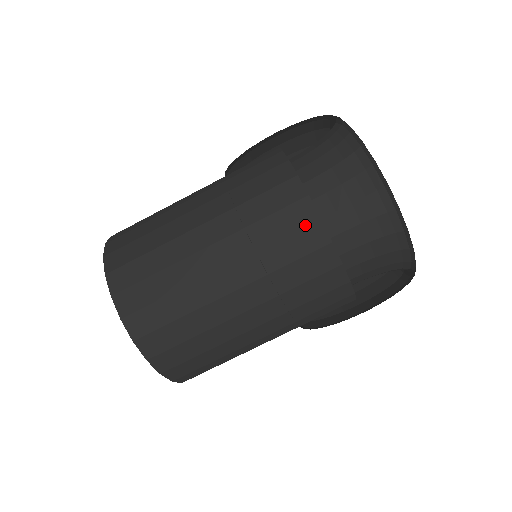
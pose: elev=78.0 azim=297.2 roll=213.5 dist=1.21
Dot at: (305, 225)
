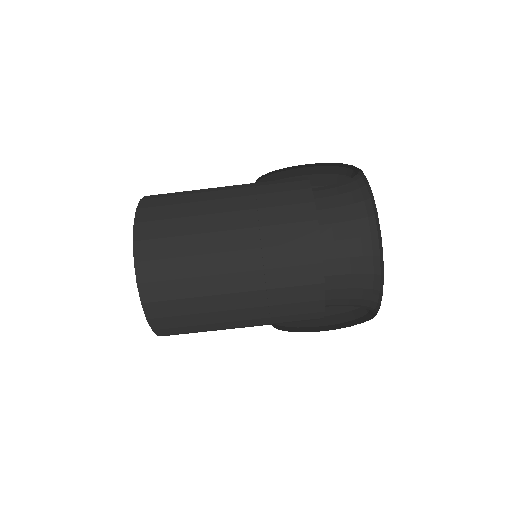
Dot at: (312, 313)
